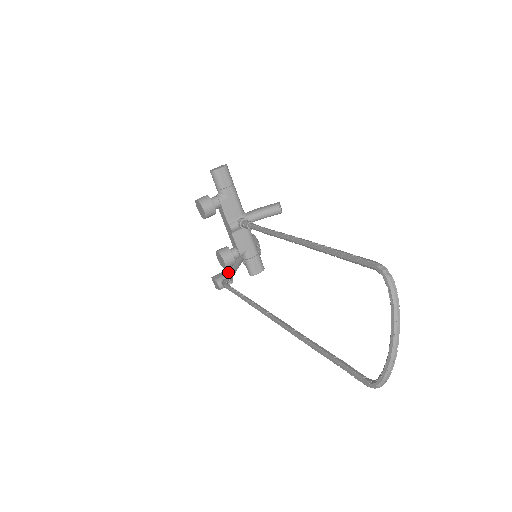
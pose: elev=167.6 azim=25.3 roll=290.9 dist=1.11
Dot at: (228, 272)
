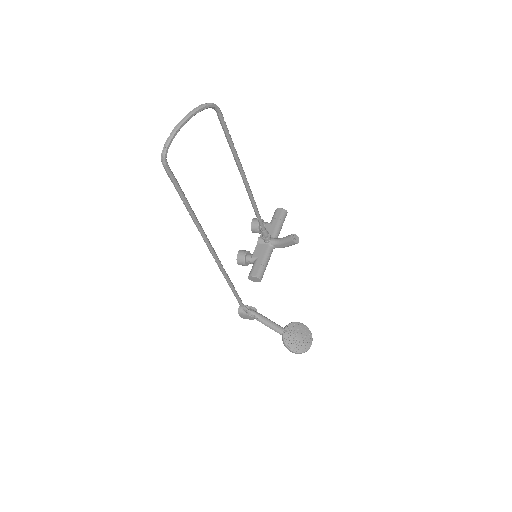
Dot at: occluded
